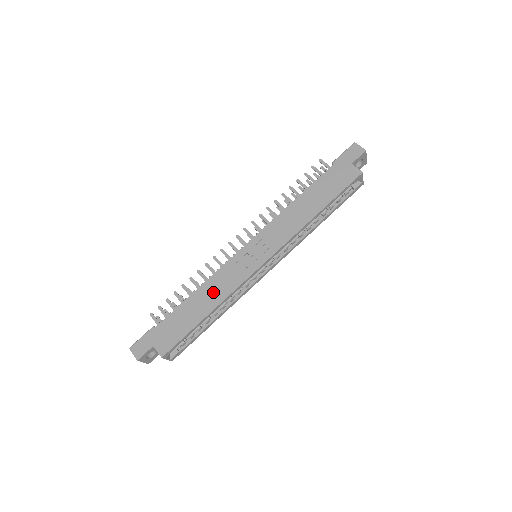
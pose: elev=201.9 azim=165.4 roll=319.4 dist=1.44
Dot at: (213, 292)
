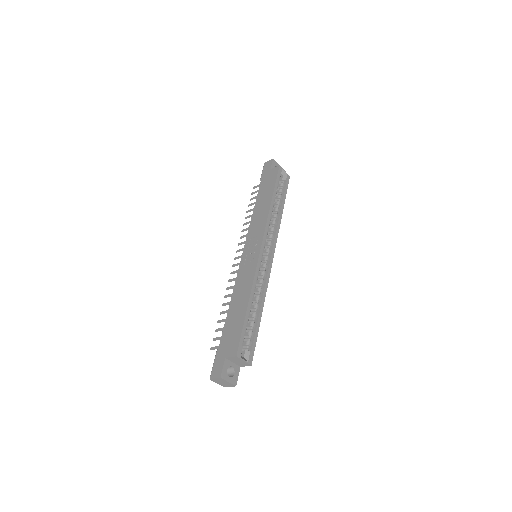
Dot at: (242, 291)
